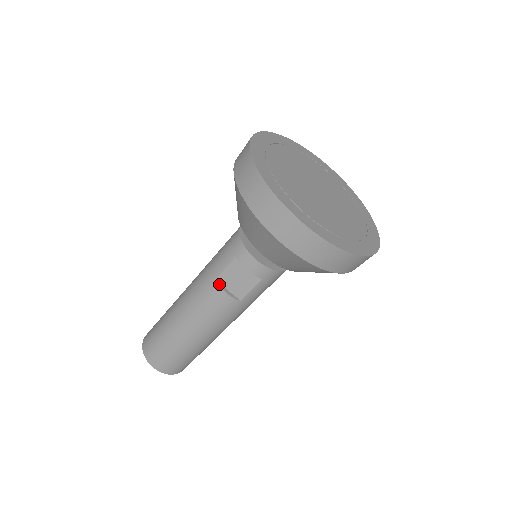
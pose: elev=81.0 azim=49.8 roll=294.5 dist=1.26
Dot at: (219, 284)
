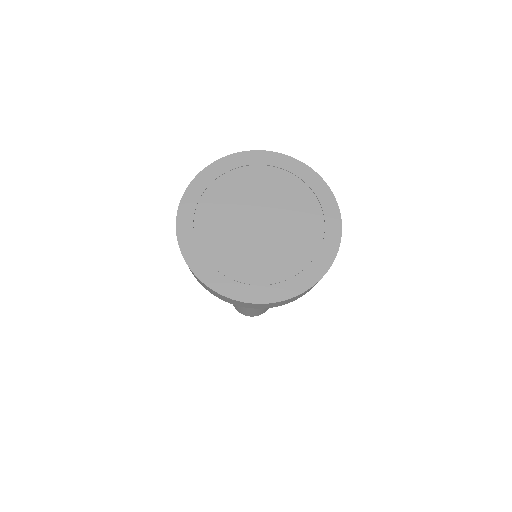
Dot at: occluded
